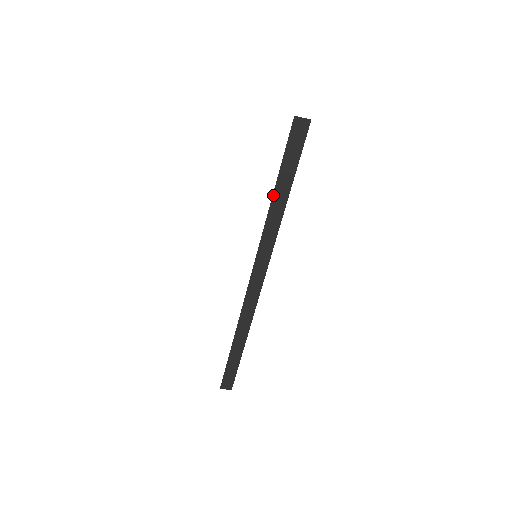
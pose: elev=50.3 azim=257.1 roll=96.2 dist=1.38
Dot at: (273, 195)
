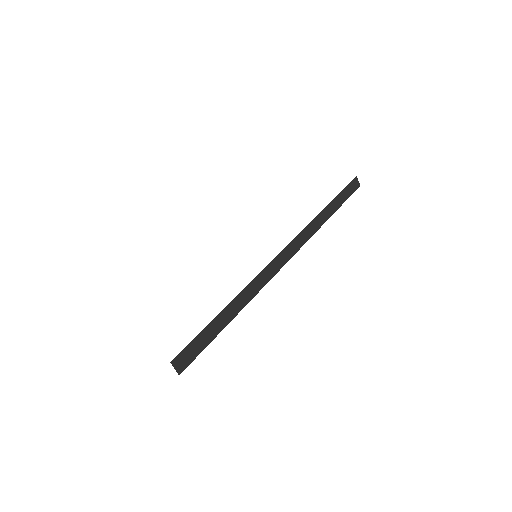
Dot at: (329, 203)
